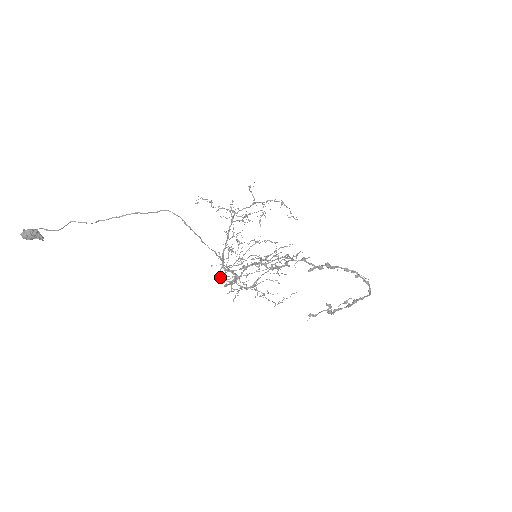
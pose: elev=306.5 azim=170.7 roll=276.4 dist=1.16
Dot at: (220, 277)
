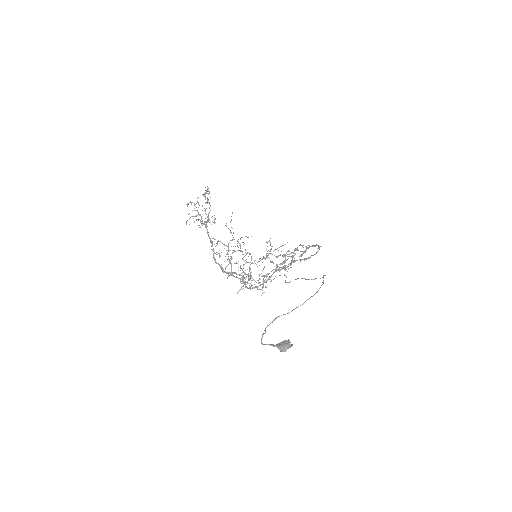
Dot at: (249, 285)
